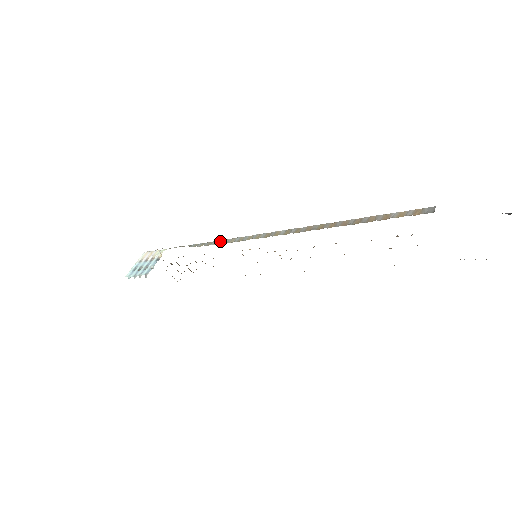
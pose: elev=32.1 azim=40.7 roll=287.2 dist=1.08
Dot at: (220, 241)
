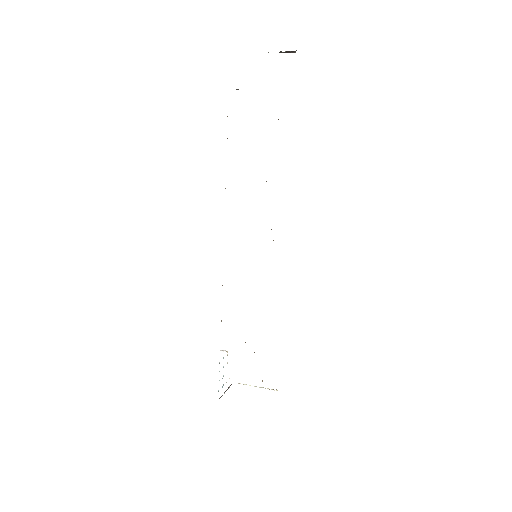
Dot at: occluded
